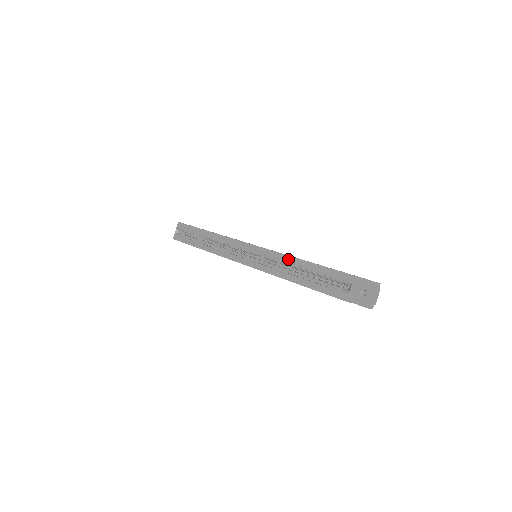
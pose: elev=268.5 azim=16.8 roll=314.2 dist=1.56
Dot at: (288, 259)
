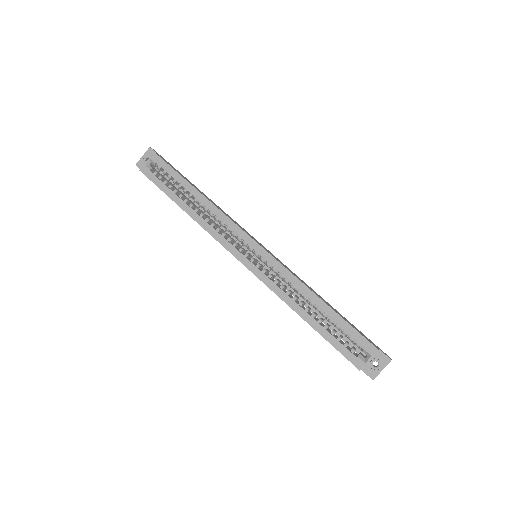
Dot at: (305, 290)
